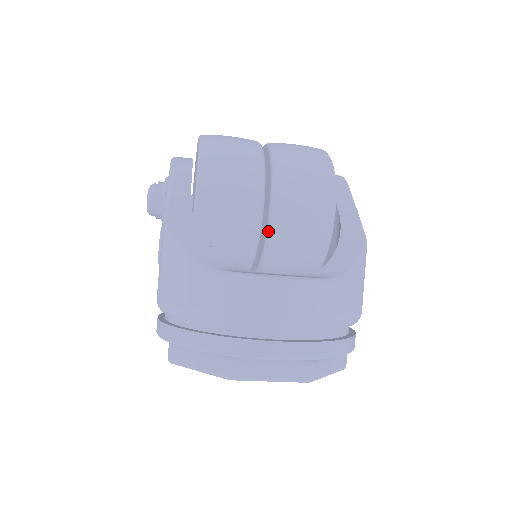
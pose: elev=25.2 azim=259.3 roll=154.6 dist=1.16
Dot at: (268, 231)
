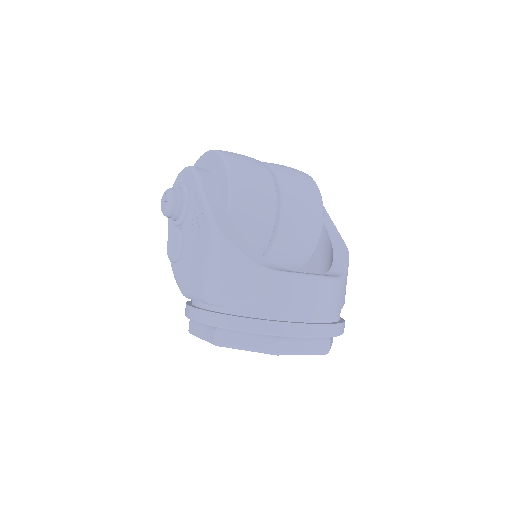
Dot at: (277, 237)
